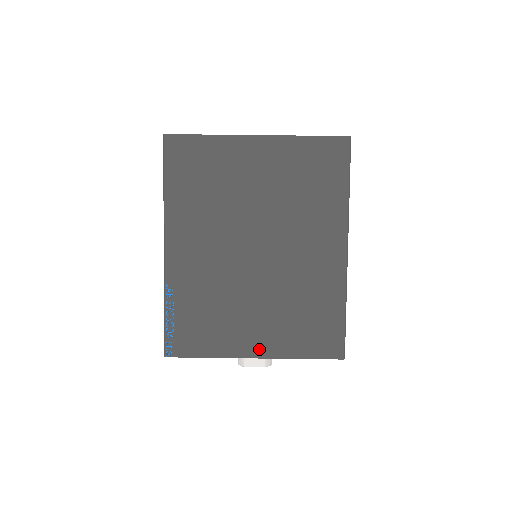
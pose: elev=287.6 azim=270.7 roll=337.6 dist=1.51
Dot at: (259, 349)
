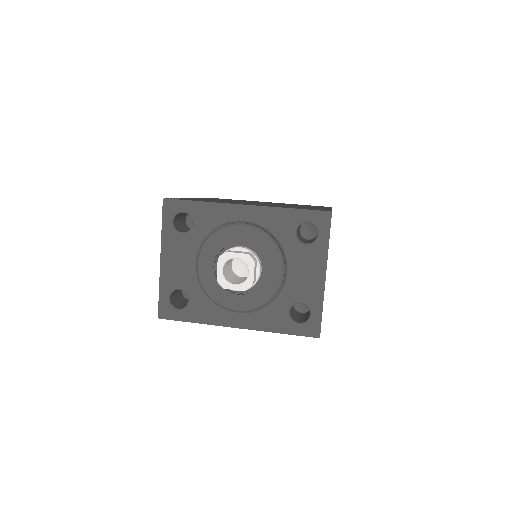
Dot at: occluded
